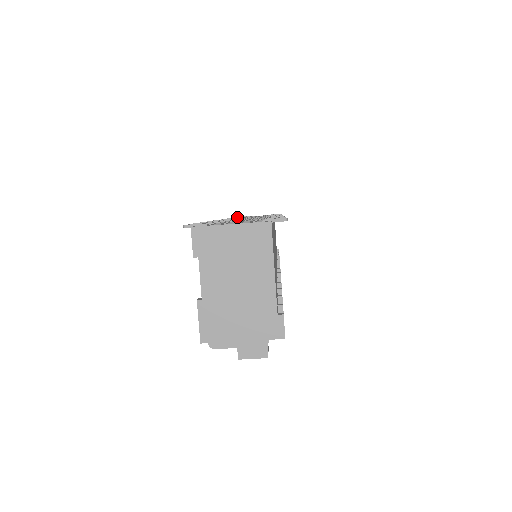
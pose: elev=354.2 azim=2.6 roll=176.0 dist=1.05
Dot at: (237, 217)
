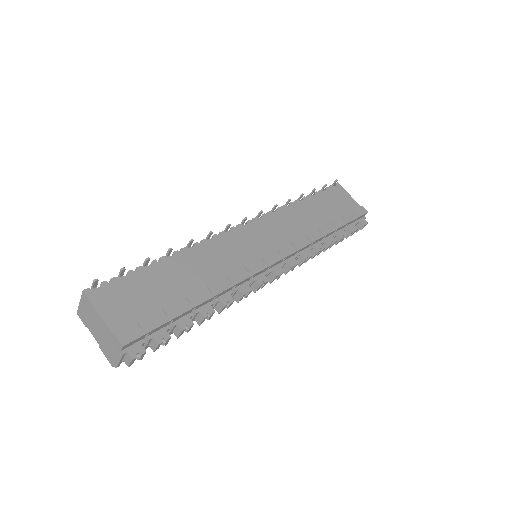
Dot at: occluded
